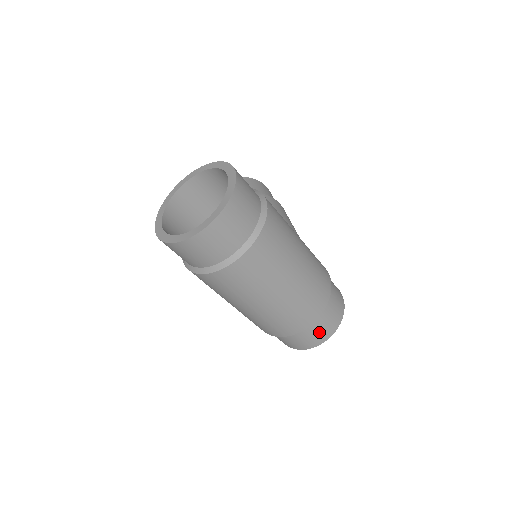
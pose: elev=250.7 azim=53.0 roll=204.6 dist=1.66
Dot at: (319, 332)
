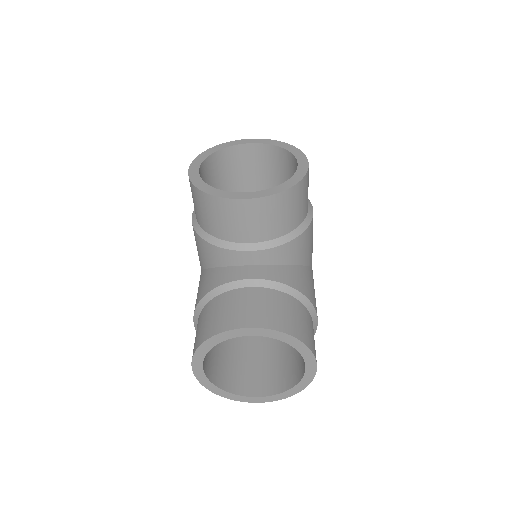
Dot at: occluded
